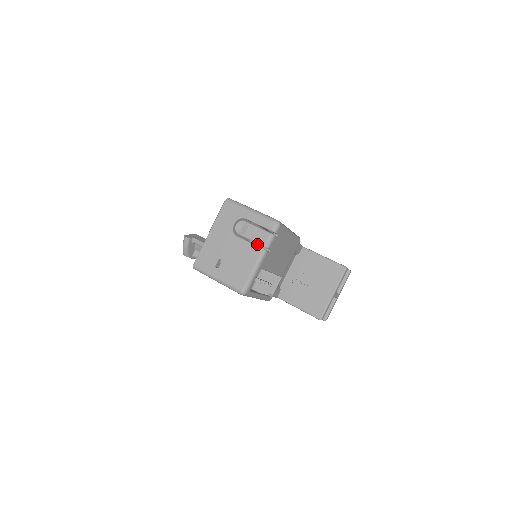
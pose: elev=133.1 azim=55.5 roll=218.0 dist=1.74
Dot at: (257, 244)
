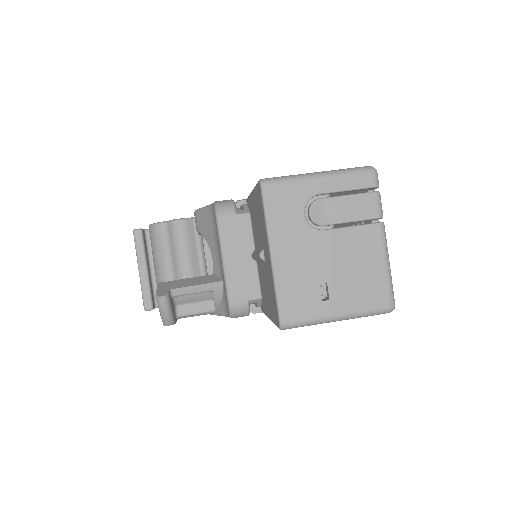
Dot at: occluded
